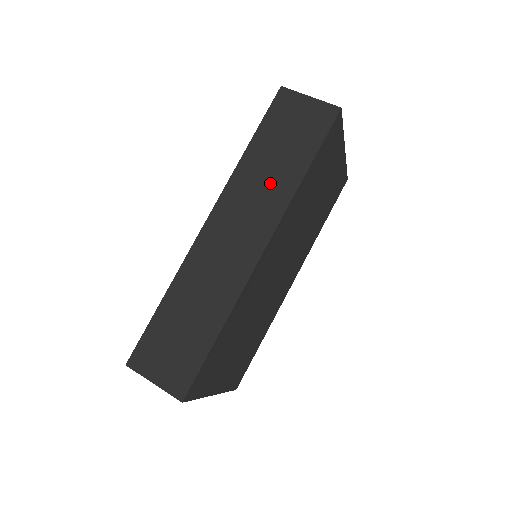
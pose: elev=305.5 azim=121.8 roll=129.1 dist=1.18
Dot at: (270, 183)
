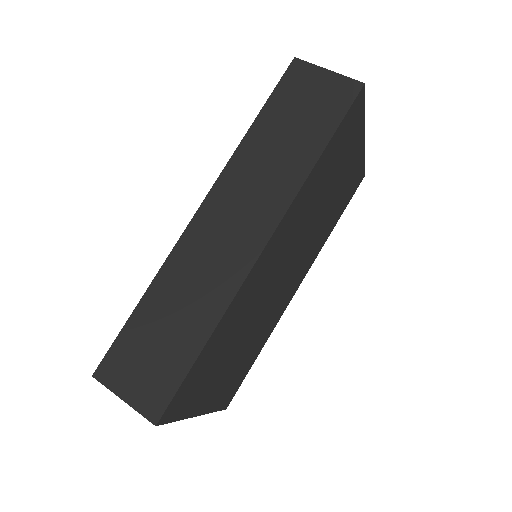
Dot at: (276, 168)
